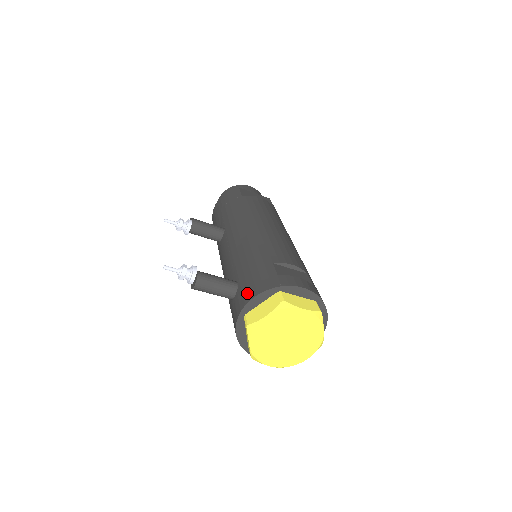
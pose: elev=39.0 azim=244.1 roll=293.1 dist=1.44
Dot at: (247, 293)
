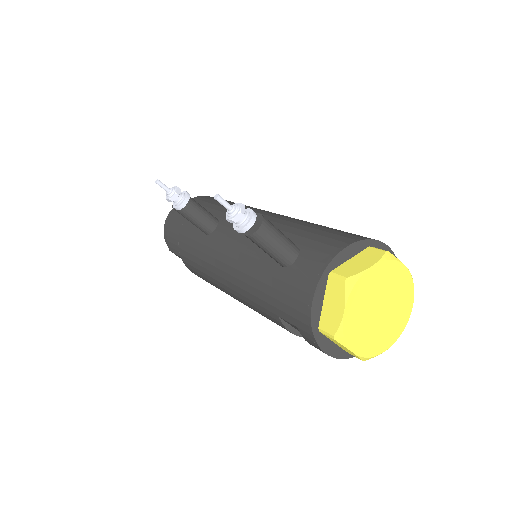
Dot at: (328, 247)
